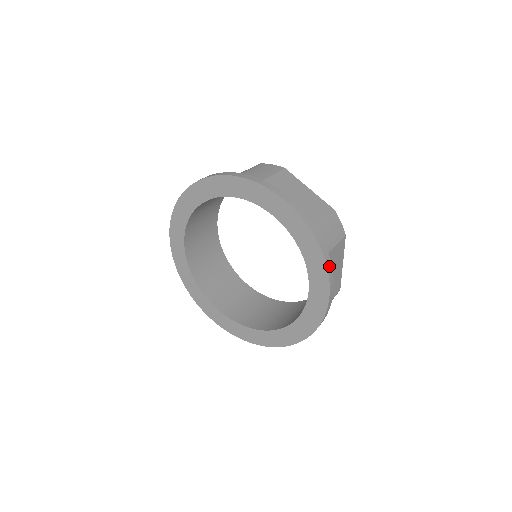
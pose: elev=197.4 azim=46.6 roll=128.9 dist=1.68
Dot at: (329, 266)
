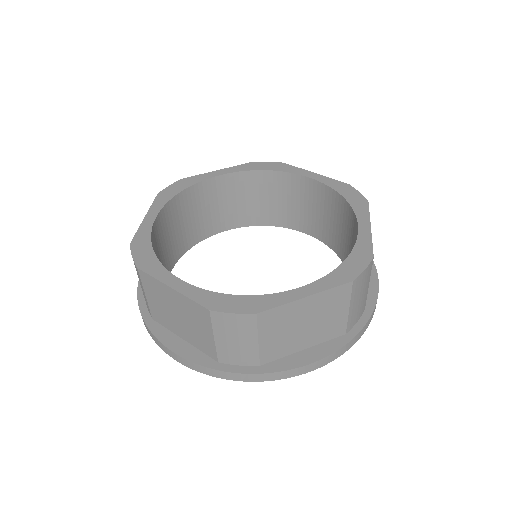
Dot at: (374, 311)
